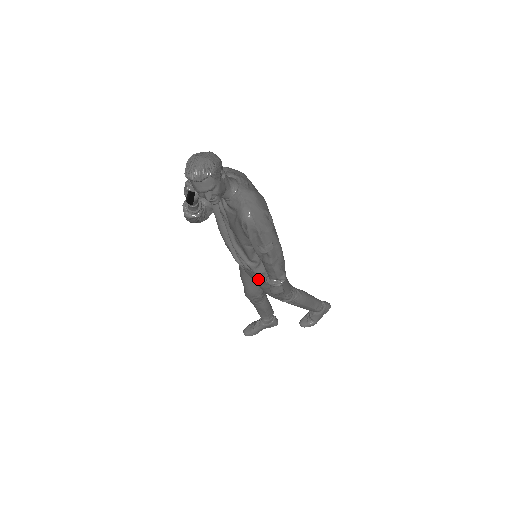
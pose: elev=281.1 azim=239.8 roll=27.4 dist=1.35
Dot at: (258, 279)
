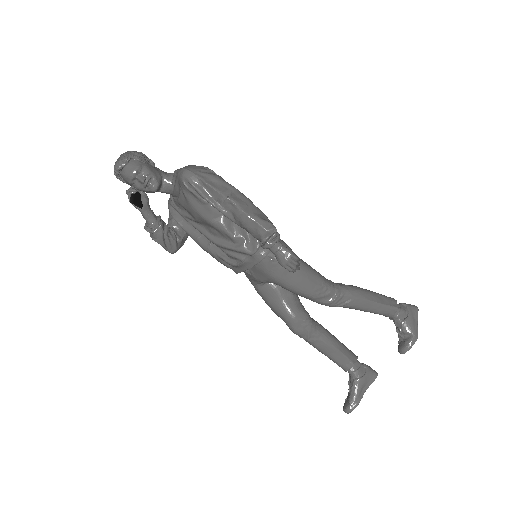
Dot at: (263, 265)
